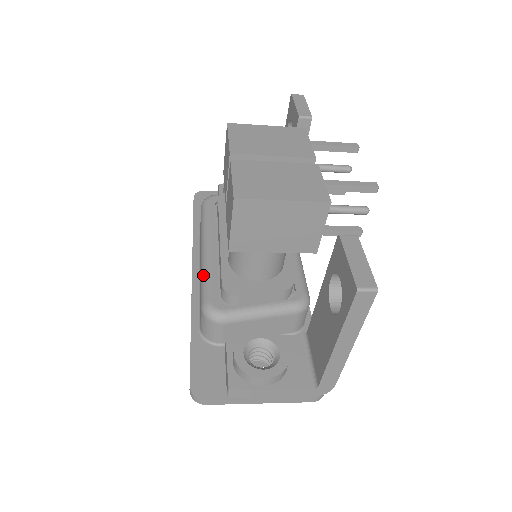
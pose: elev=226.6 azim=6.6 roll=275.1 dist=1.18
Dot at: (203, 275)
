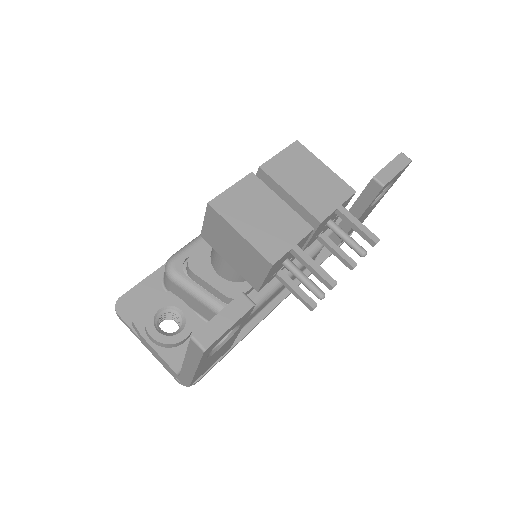
Dot at: (197, 237)
